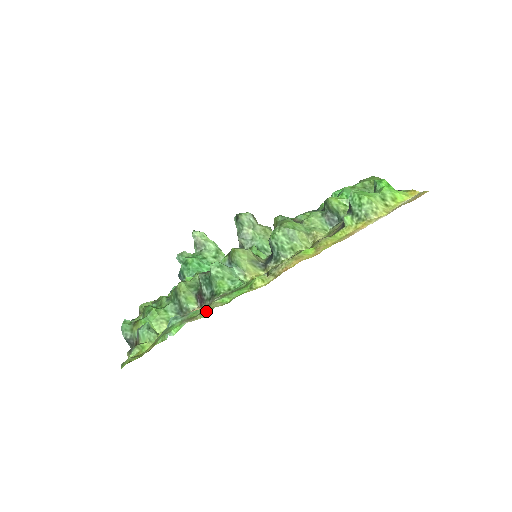
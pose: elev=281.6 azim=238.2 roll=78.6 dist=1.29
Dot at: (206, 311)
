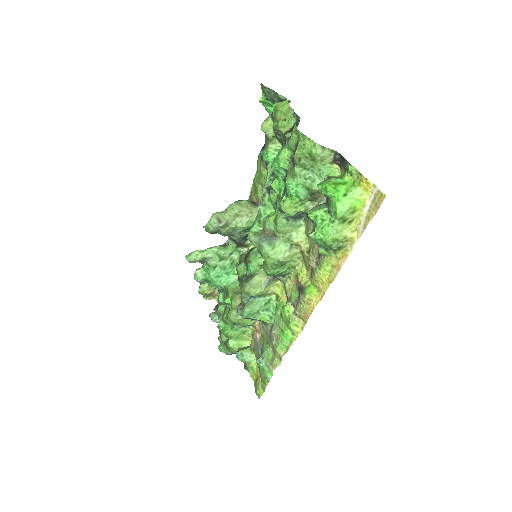
Dot at: (277, 357)
